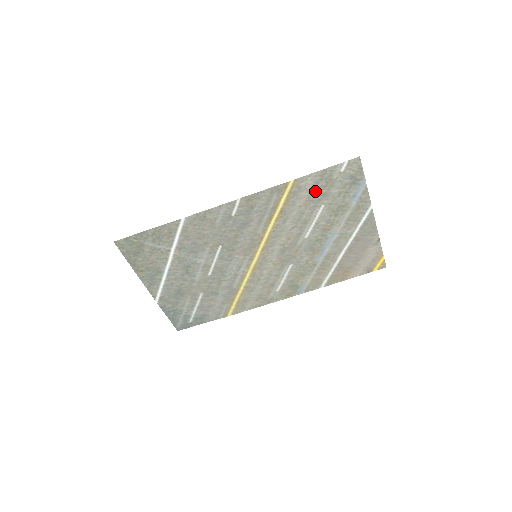
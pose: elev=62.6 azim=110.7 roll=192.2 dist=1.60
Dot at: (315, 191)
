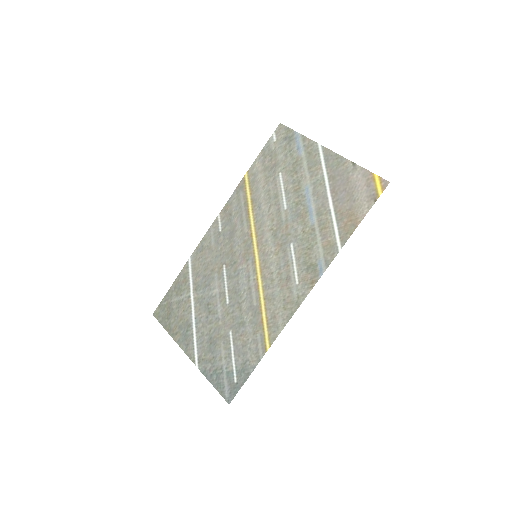
Dot at: (267, 168)
